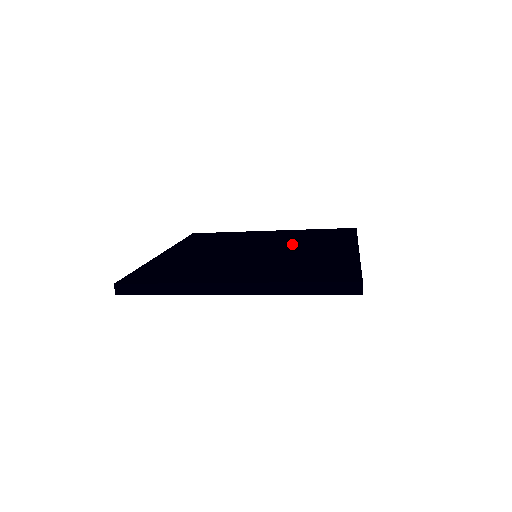
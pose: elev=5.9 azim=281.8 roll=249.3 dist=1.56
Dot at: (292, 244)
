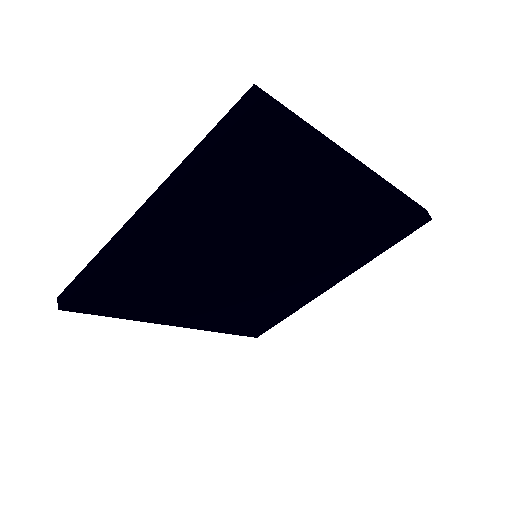
Dot at: occluded
